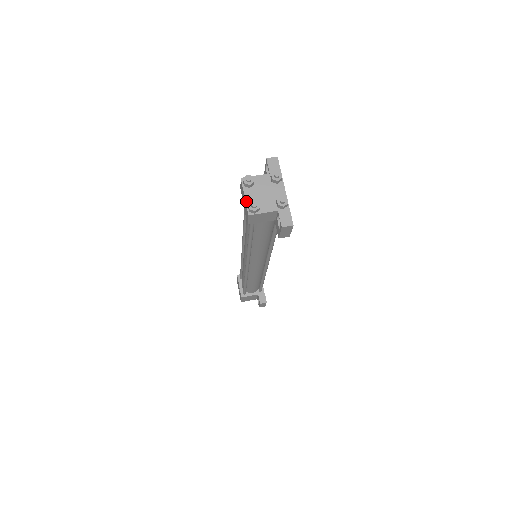
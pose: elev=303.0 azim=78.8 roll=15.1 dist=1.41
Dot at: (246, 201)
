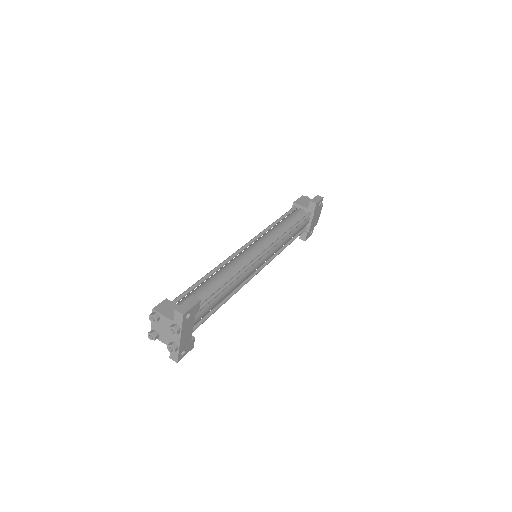
Dot at: (151, 326)
